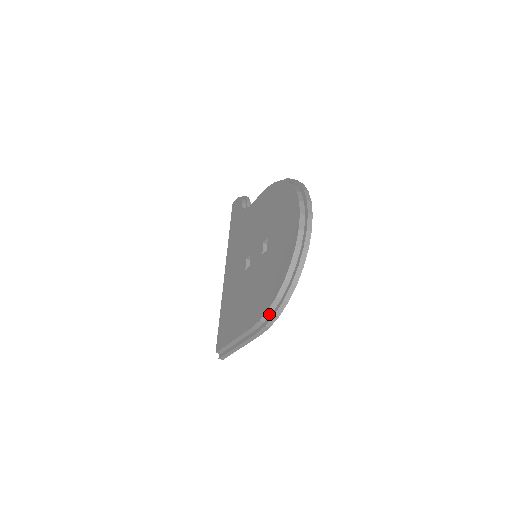
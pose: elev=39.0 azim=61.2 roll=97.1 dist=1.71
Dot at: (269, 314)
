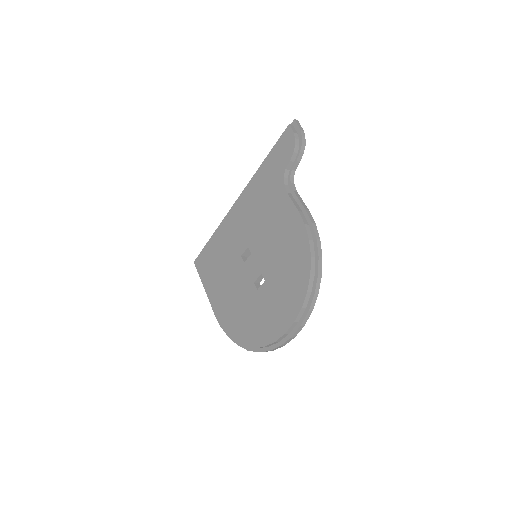
Dot at: occluded
